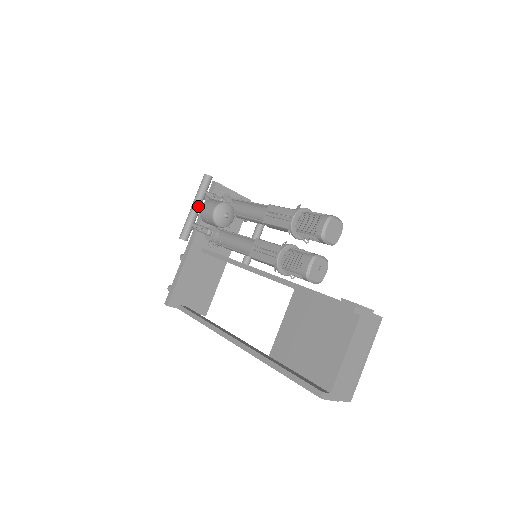
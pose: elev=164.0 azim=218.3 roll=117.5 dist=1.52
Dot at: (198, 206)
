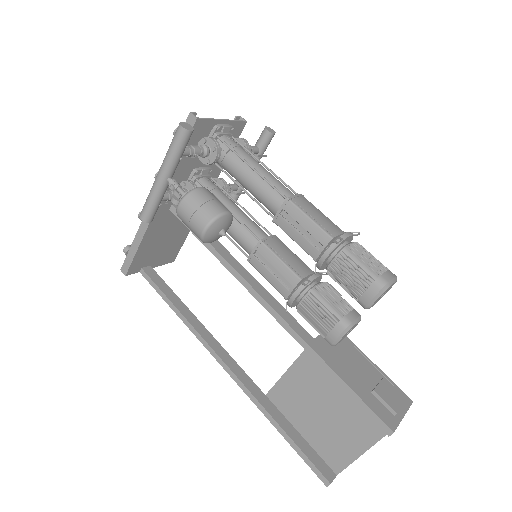
Dot at: (171, 184)
